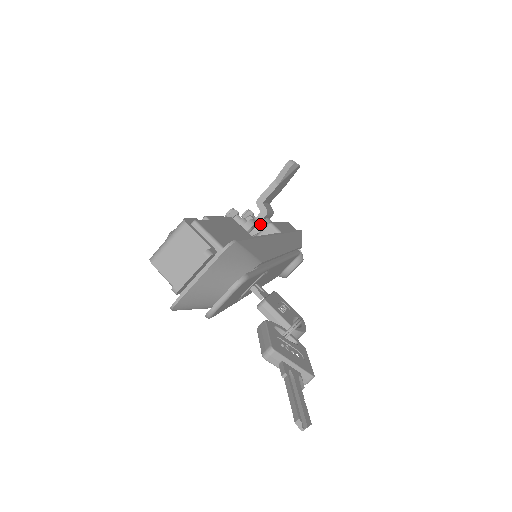
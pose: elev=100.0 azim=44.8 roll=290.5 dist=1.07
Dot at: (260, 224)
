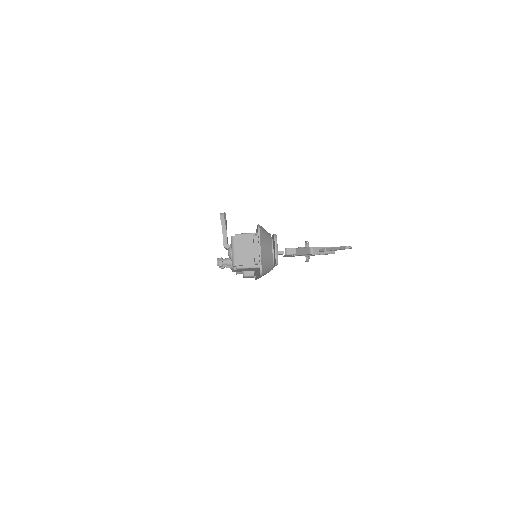
Dot at: occluded
